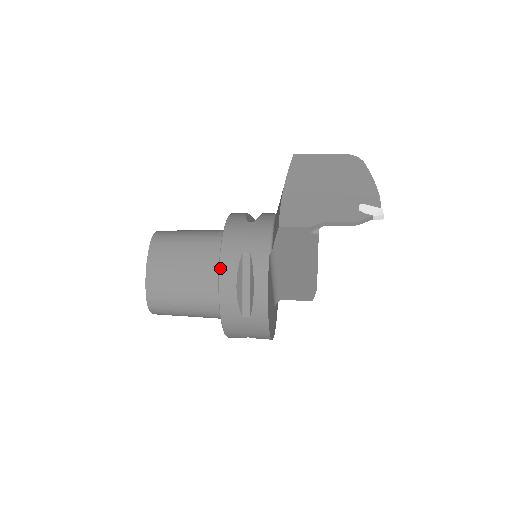
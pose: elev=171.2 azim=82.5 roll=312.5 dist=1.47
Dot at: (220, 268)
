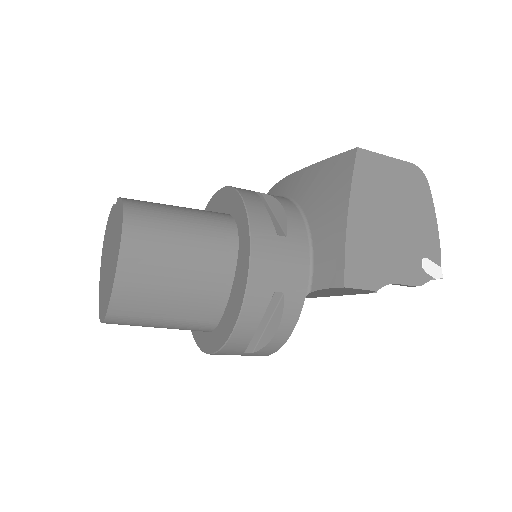
Dot at: (243, 311)
